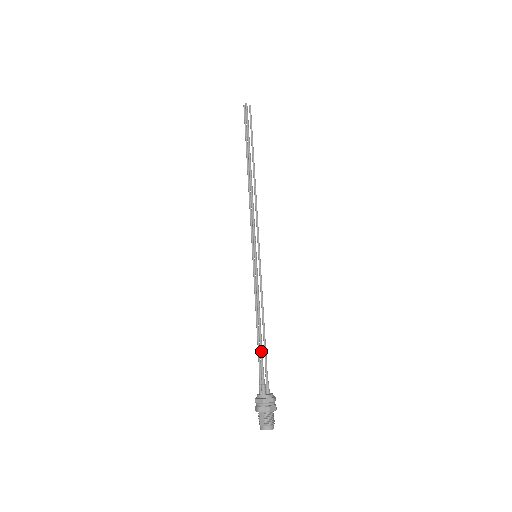
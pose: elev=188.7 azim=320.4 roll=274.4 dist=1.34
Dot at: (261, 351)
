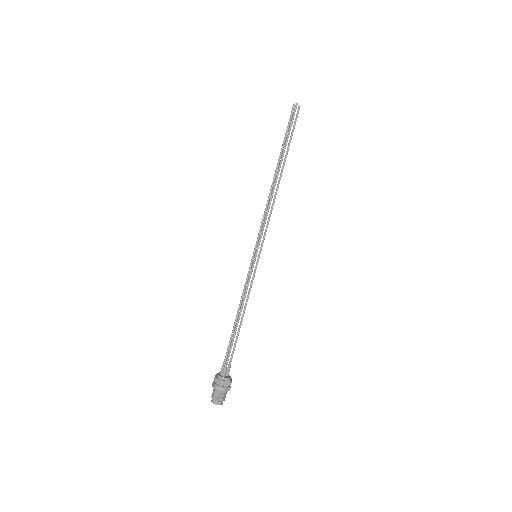
Dot at: (233, 340)
